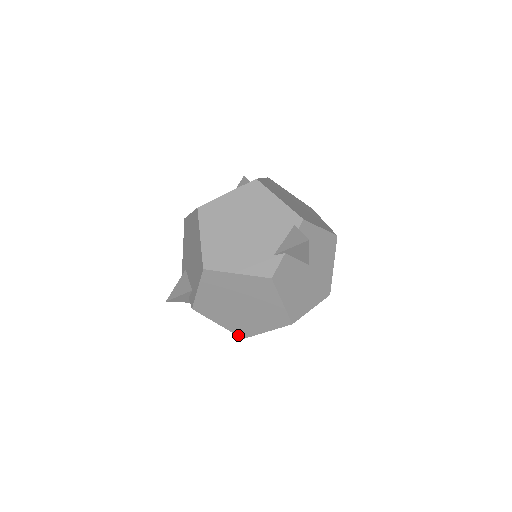
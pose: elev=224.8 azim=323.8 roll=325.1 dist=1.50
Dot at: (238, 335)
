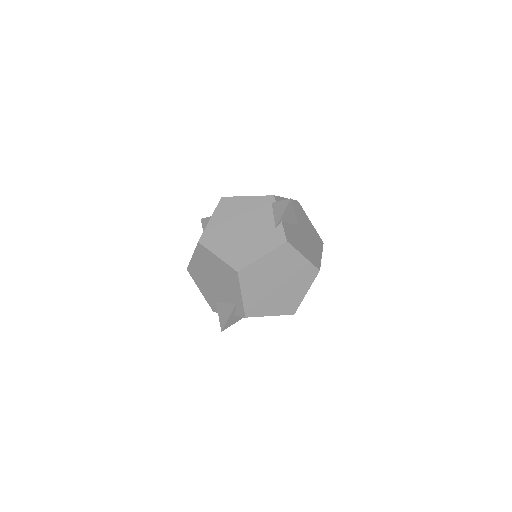
Dot at: (289, 314)
